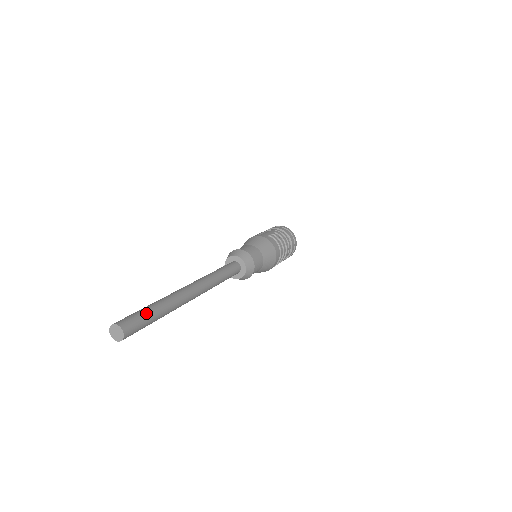
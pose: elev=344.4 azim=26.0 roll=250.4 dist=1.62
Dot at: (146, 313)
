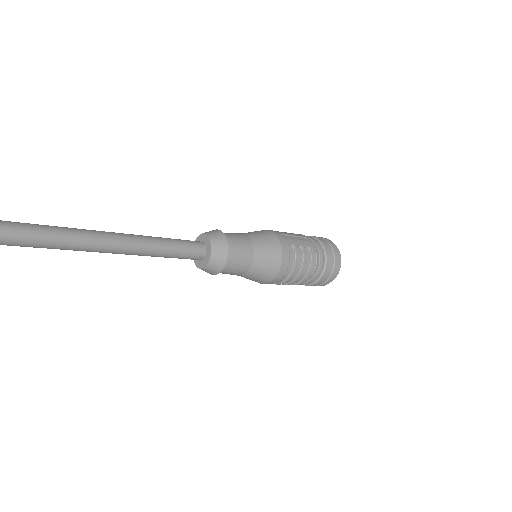
Dot at: out of frame
